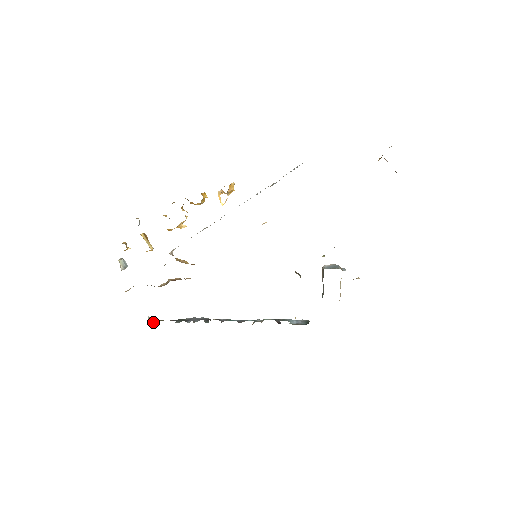
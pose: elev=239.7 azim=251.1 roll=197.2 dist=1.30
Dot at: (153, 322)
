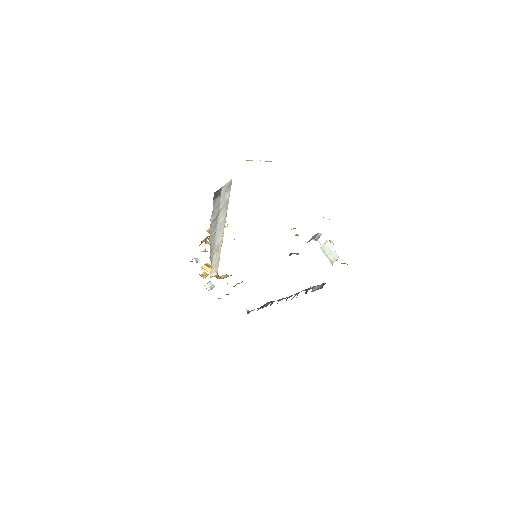
Dot at: occluded
